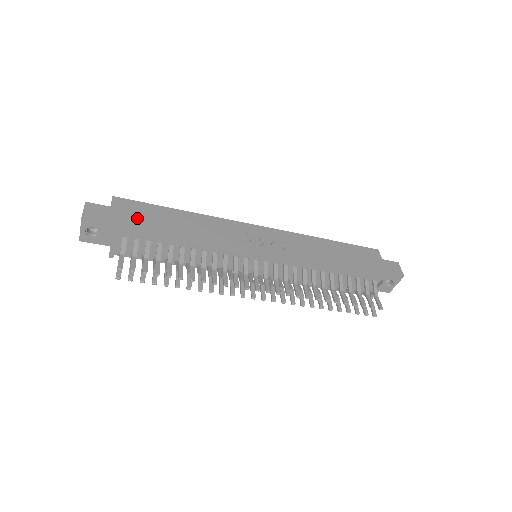
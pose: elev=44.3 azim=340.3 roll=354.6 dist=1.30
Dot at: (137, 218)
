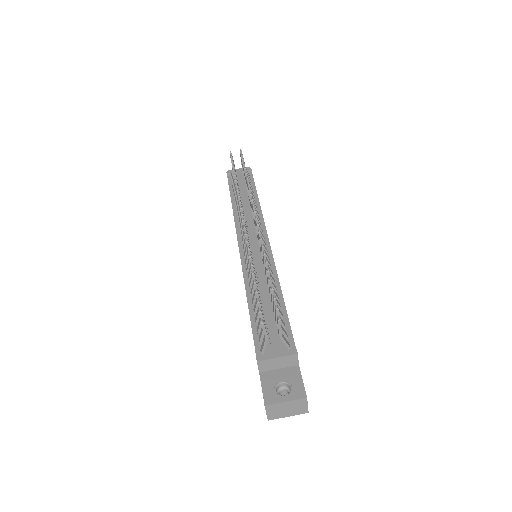
Dot at: occluded
